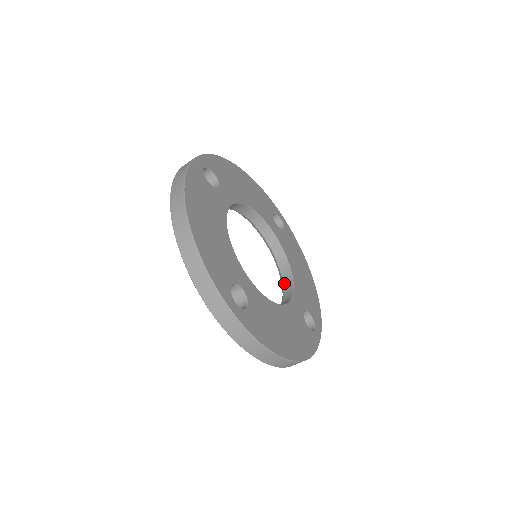
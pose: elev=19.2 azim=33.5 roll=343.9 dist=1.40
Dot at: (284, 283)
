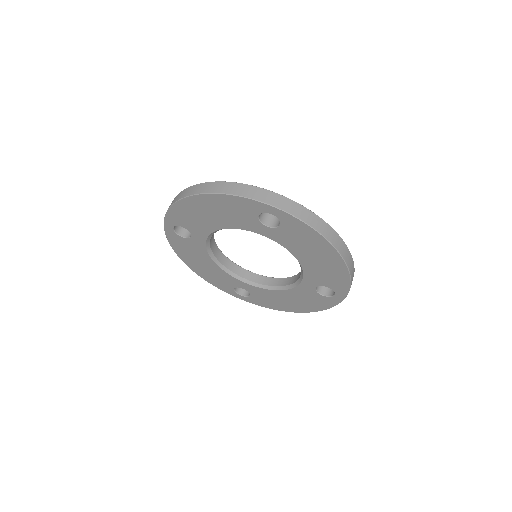
Dot at: (289, 283)
